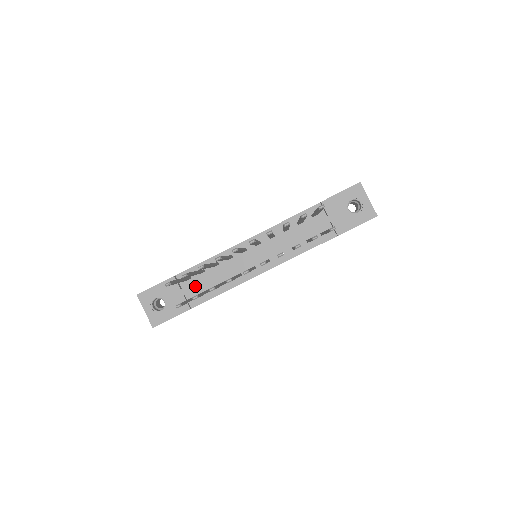
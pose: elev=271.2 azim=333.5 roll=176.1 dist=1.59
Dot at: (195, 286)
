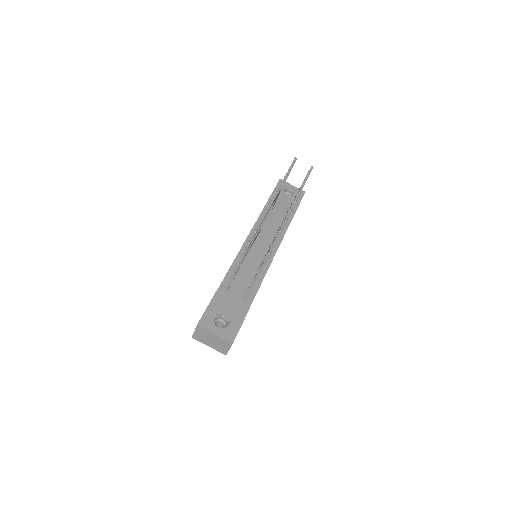
Dot at: (238, 290)
